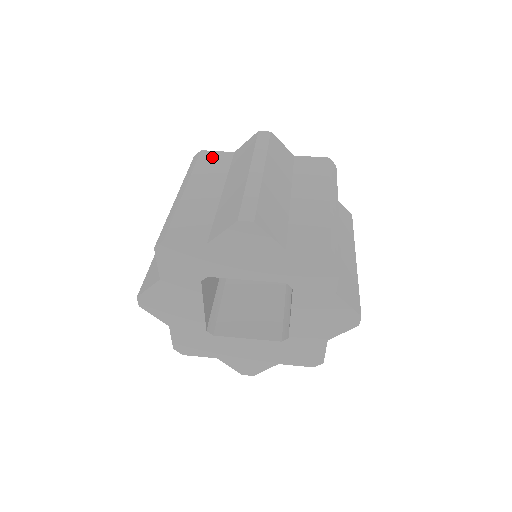
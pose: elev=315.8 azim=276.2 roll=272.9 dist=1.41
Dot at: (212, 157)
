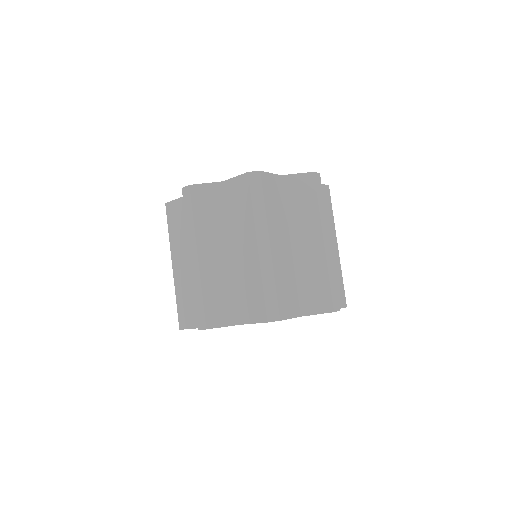
Dot at: (204, 196)
